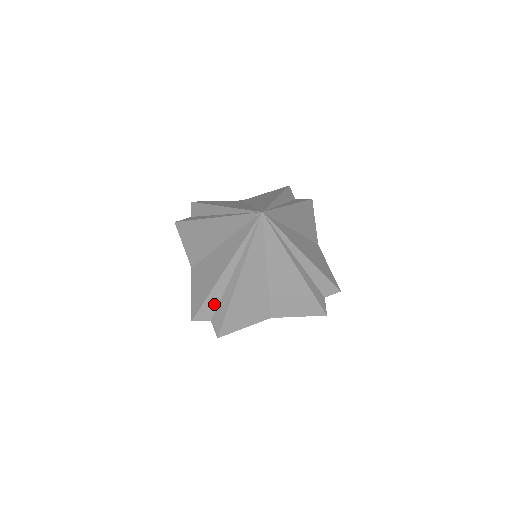
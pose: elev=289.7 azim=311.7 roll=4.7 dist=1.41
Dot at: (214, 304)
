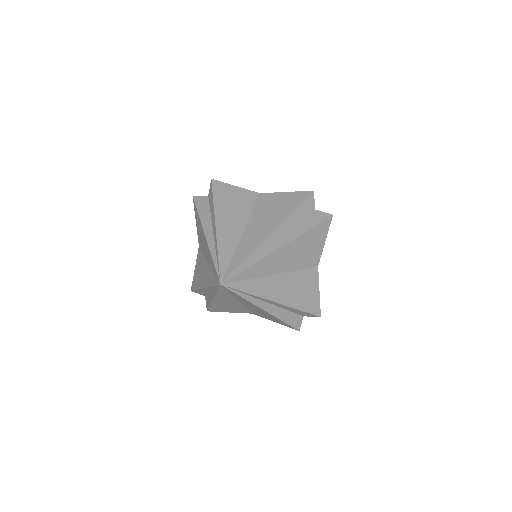
Dot at: (204, 293)
